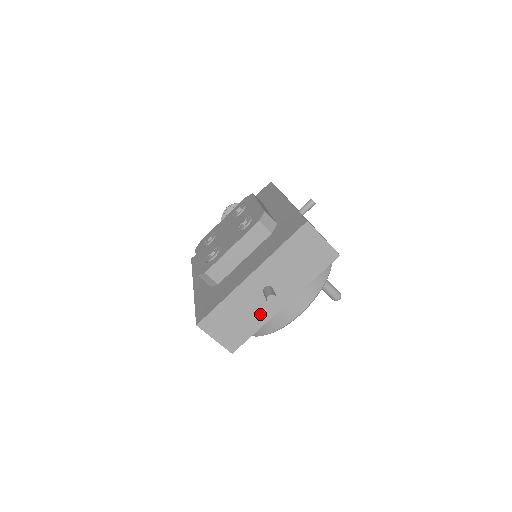
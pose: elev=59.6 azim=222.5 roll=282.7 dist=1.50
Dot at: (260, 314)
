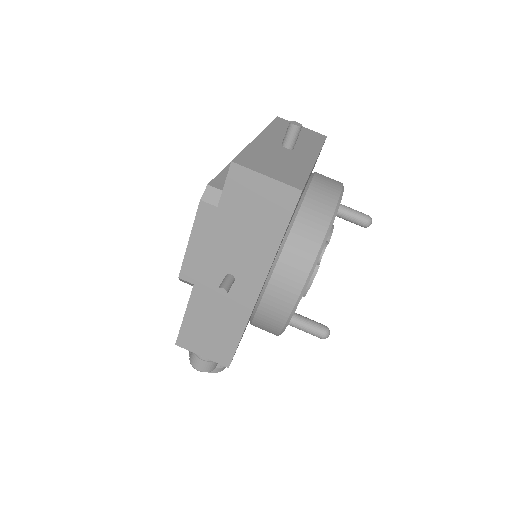
Dot at: (298, 162)
